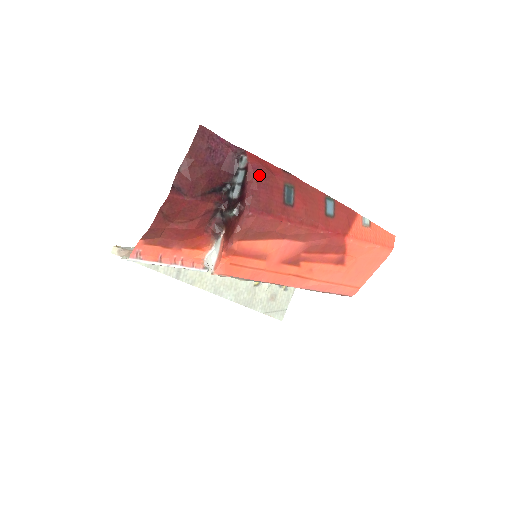
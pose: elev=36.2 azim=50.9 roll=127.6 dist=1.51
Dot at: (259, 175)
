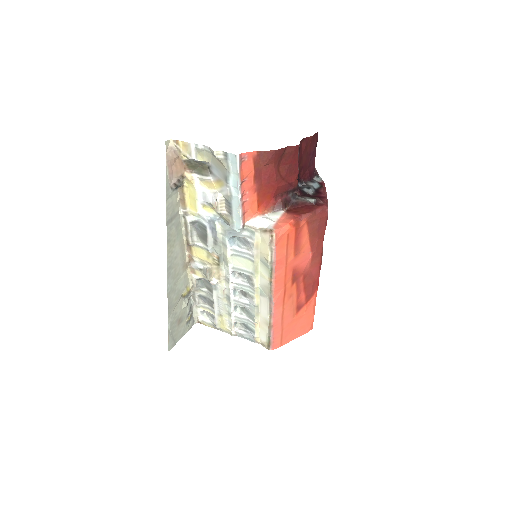
Dot at: occluded
